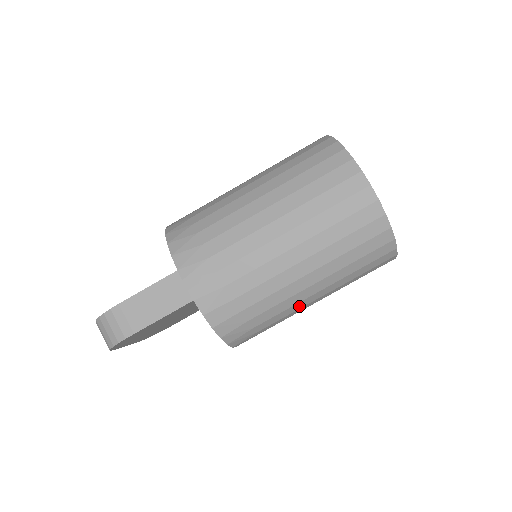
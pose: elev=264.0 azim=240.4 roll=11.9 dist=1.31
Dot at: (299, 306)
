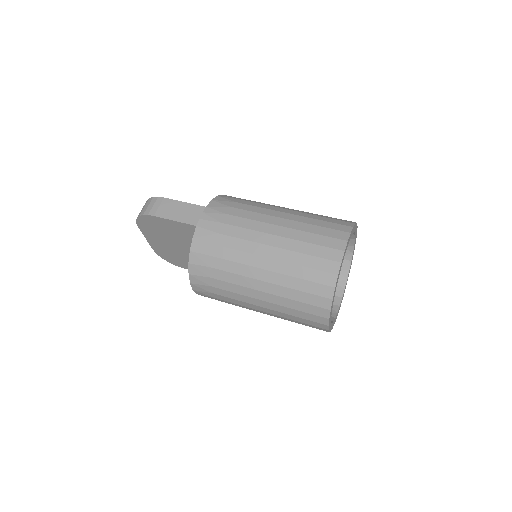
Dot at: (245, 292)
